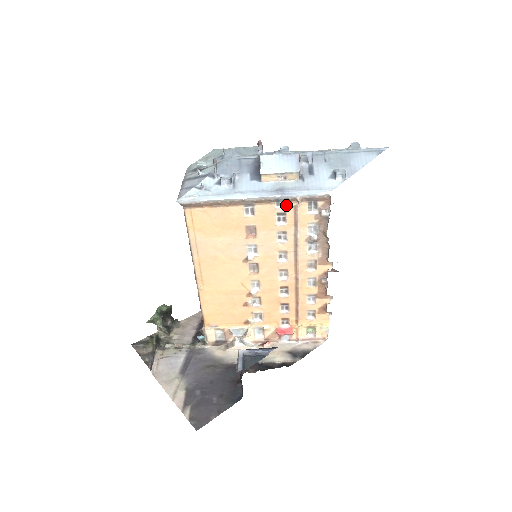
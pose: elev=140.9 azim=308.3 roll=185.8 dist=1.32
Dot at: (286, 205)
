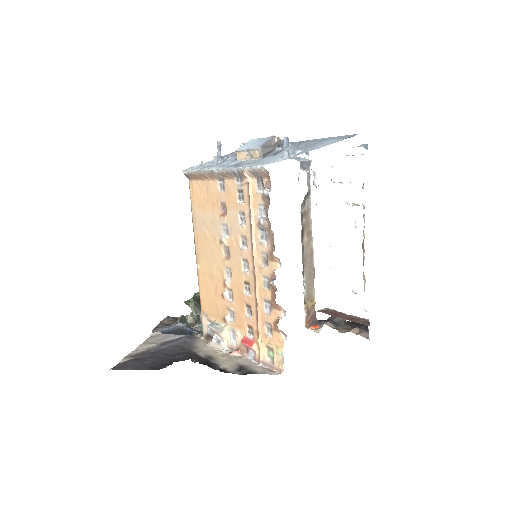
Dot at: (242, 181)
